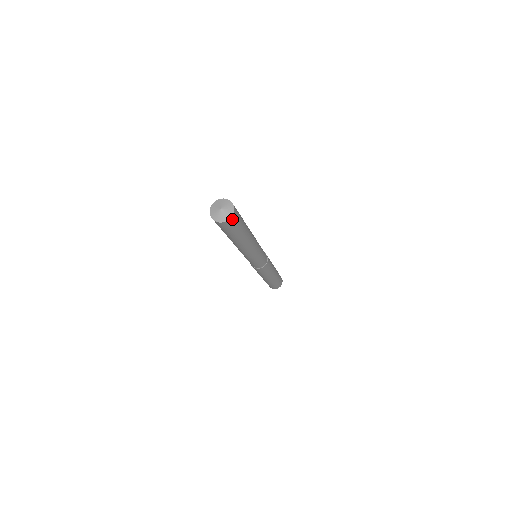
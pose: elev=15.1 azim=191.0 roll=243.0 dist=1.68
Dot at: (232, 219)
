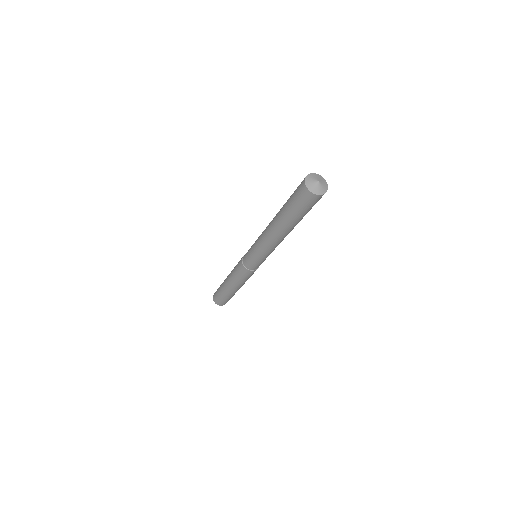
Dot at: occluded
